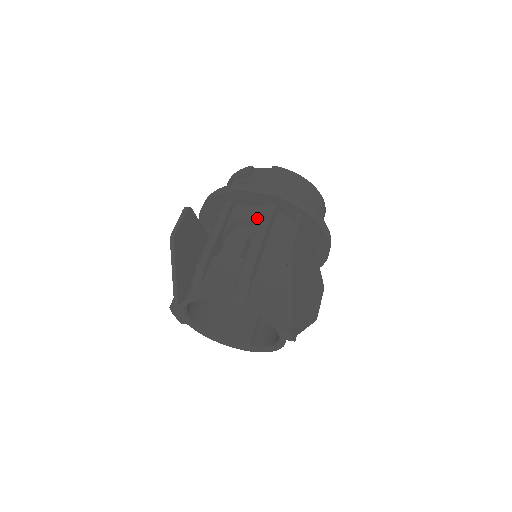
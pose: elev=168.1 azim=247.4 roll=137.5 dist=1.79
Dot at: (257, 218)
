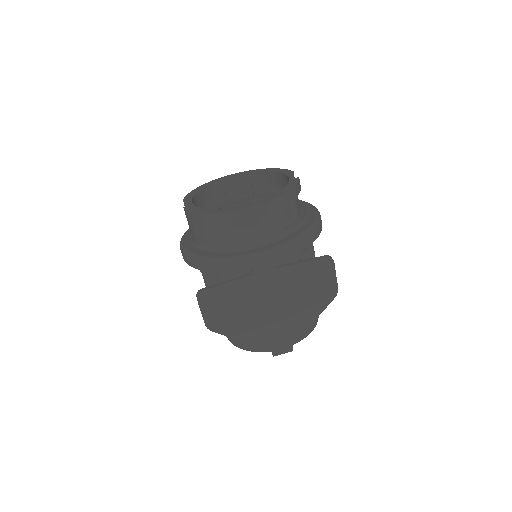
Dot at: occluded
